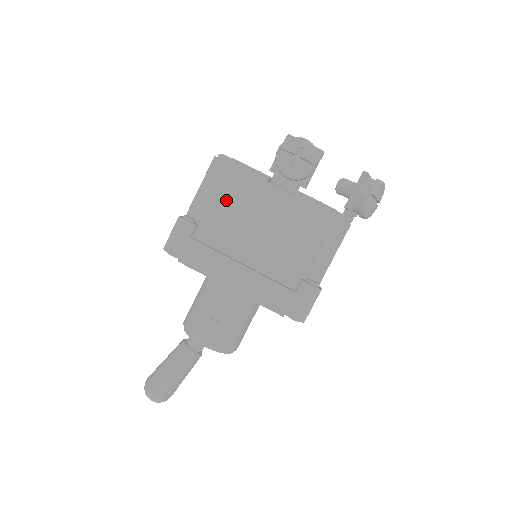
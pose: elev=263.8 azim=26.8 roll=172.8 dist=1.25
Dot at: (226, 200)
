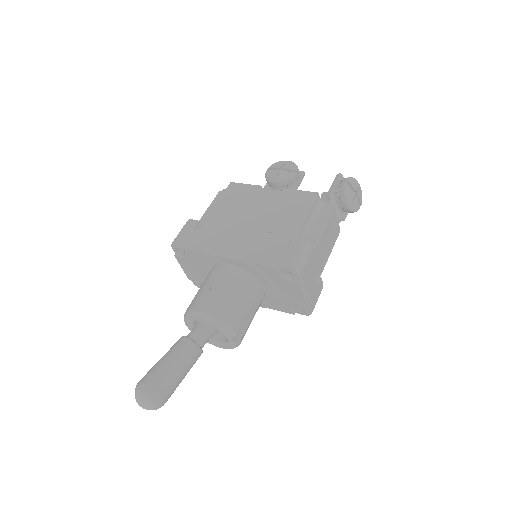
Dot at: (226, 205)
